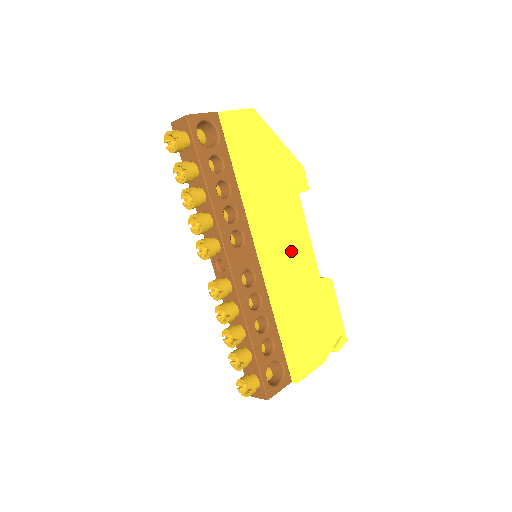
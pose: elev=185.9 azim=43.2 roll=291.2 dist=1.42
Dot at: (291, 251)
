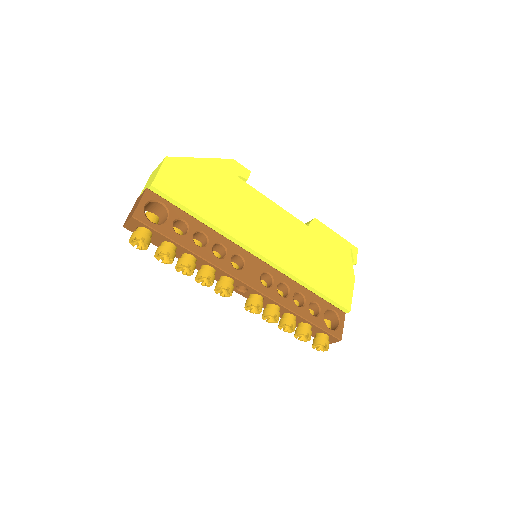
Dot at: (276, 231)
